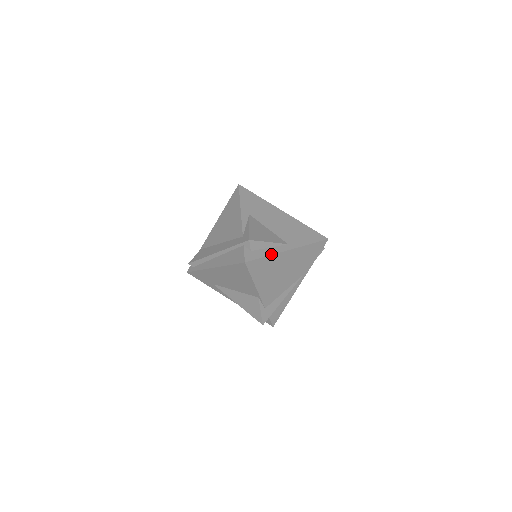
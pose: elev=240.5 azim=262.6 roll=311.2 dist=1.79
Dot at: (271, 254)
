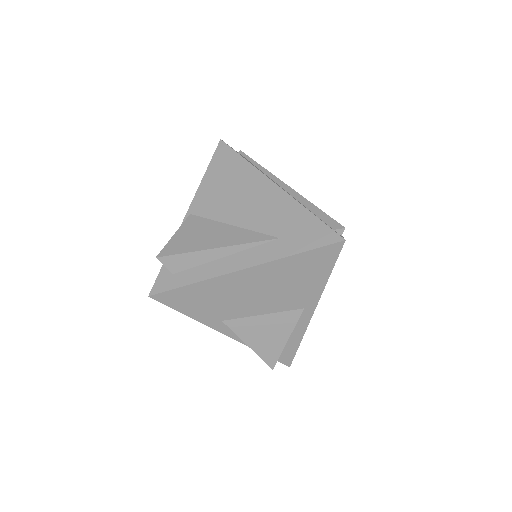
Dot at: (301, 338)
